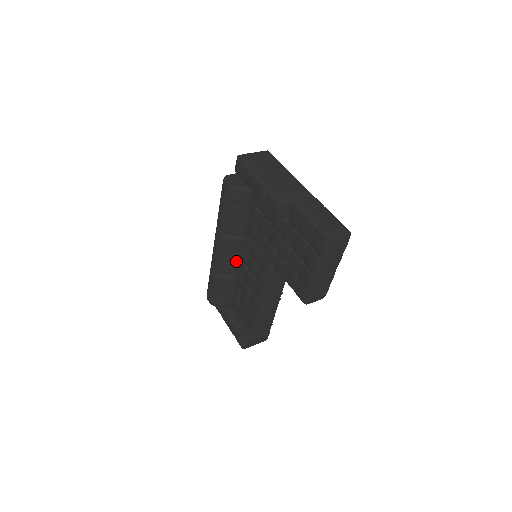
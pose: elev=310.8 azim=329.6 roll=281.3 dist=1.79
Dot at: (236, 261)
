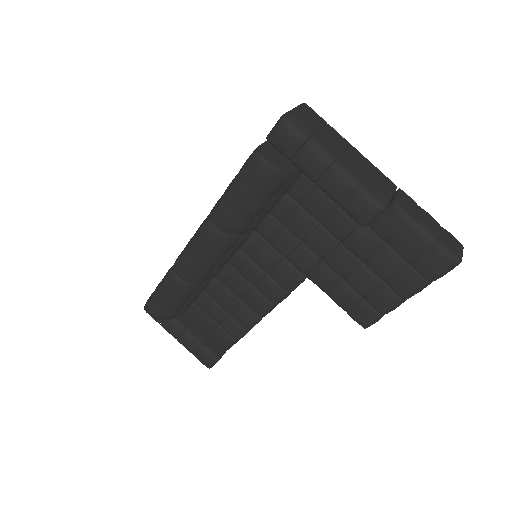
Dot at: (222, 265)
